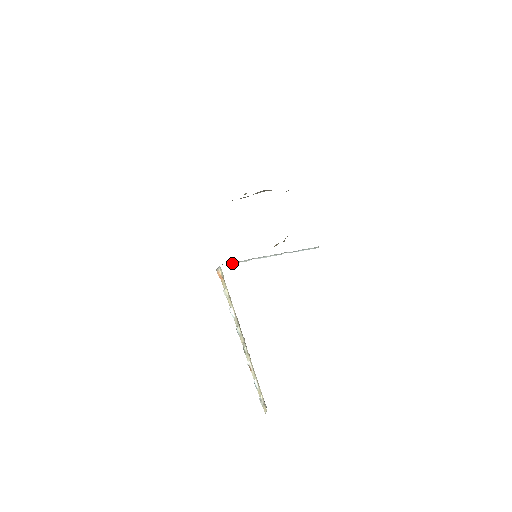
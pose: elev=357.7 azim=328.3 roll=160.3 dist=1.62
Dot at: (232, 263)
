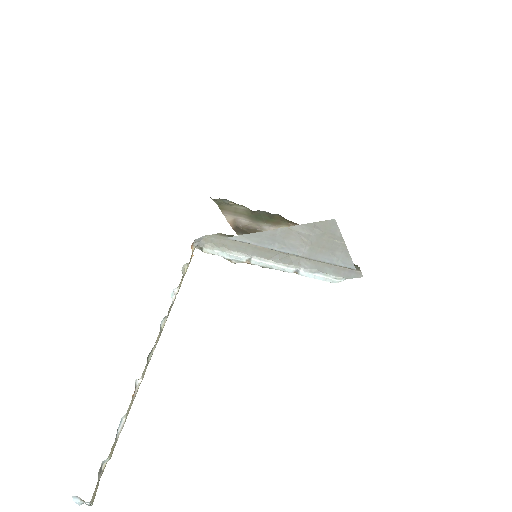
Dot at: (216, 250)
